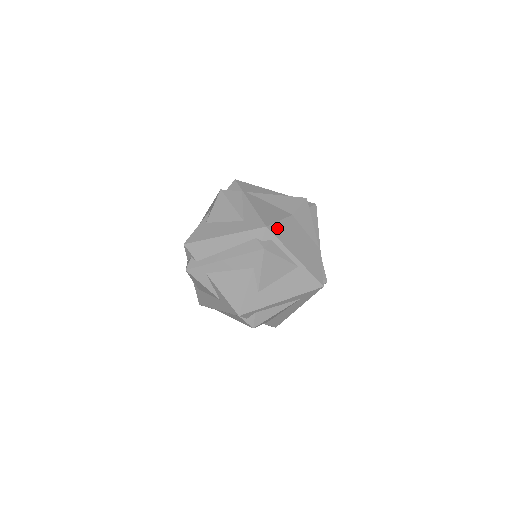
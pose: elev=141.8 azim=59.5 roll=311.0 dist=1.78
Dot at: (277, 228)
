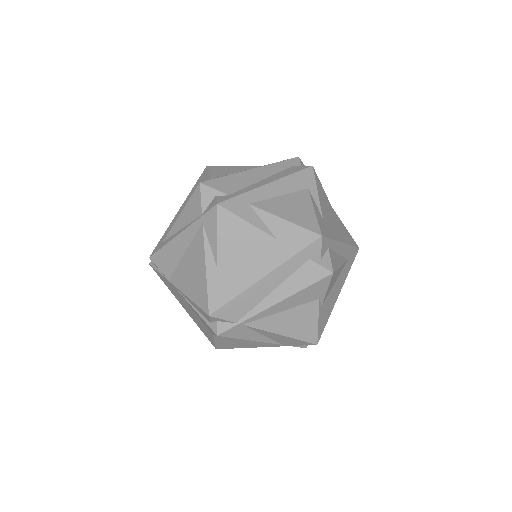
Dot at: occluded
